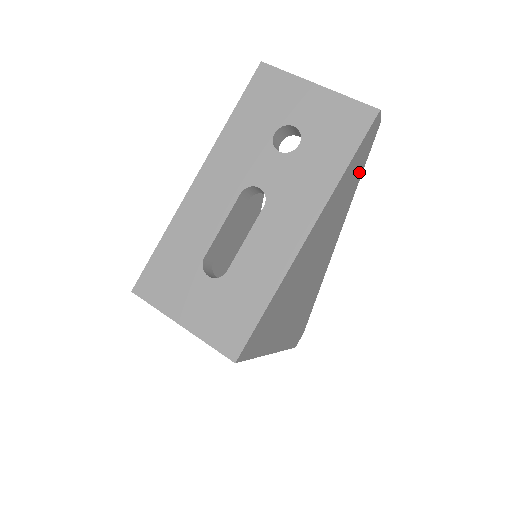
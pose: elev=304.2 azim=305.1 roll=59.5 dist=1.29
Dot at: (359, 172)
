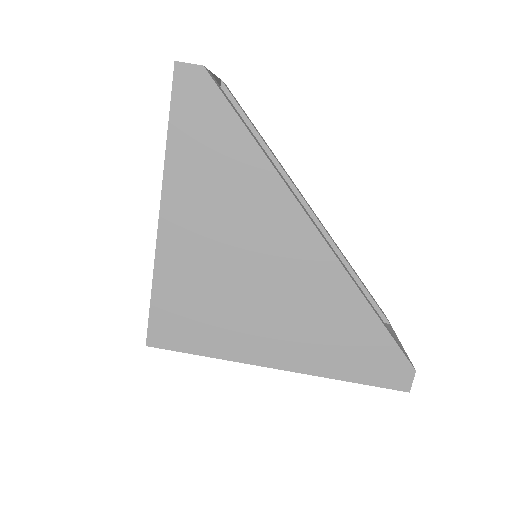
Dot at: (230, 128)
